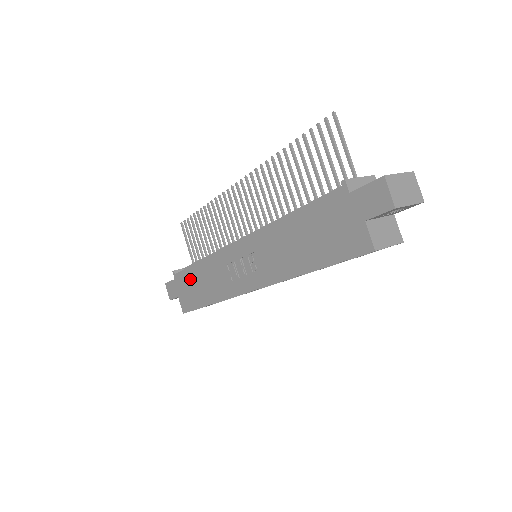
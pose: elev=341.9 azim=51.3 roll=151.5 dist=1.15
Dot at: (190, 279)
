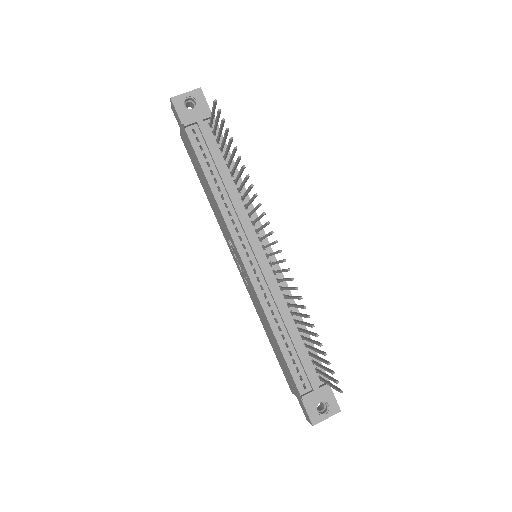
Dot at: (197, 164)
